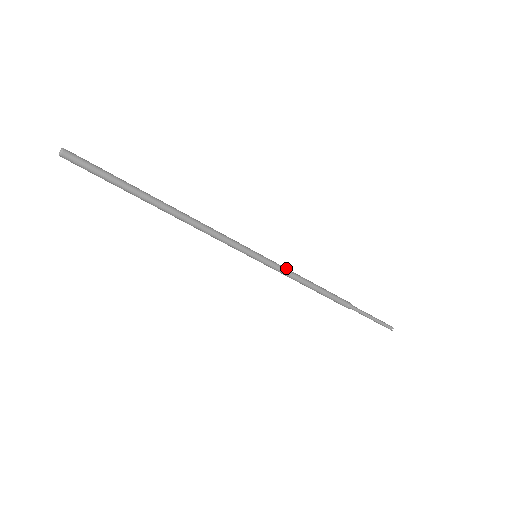
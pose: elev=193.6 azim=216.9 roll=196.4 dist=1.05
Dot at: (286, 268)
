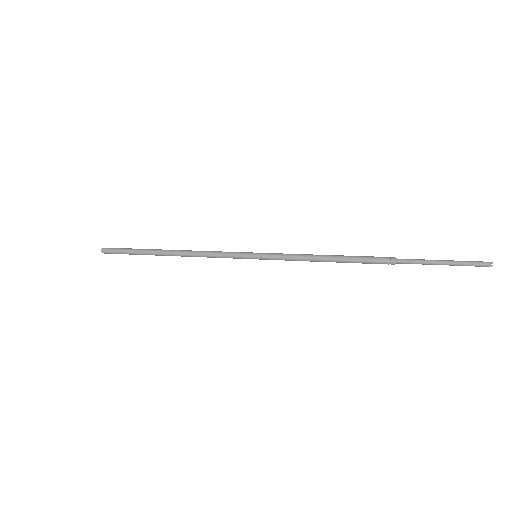
Dot at: (290, 255)
